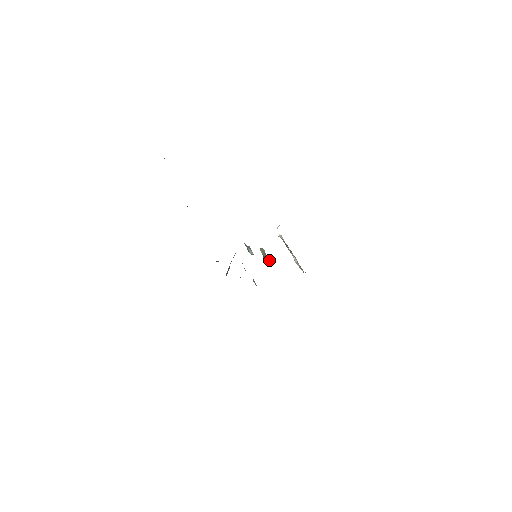
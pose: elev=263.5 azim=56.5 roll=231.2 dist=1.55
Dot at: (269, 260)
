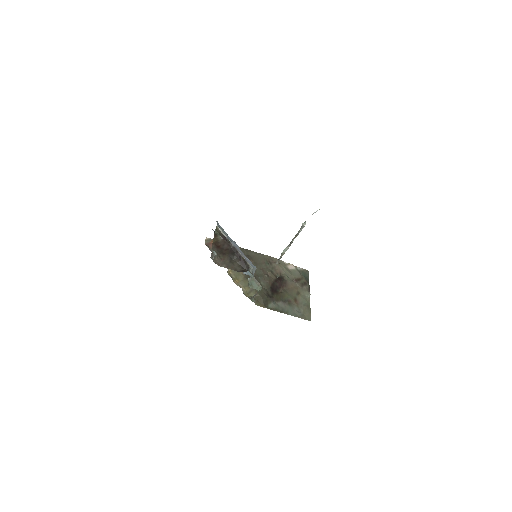
Dot at: occluded
